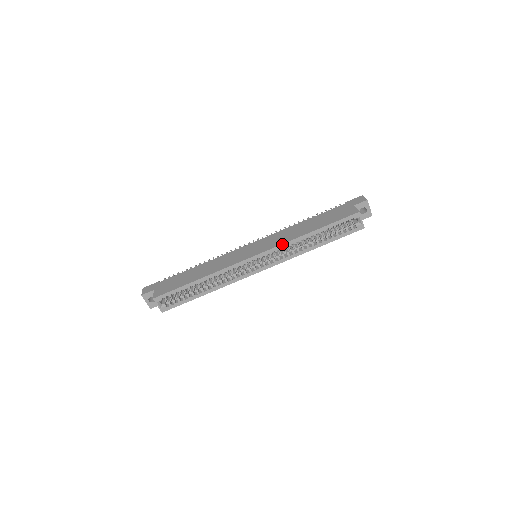
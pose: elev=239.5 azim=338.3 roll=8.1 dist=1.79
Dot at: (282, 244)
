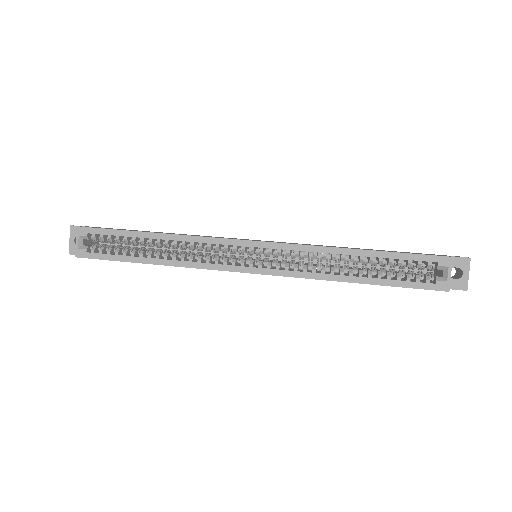
Dot at: occluded
